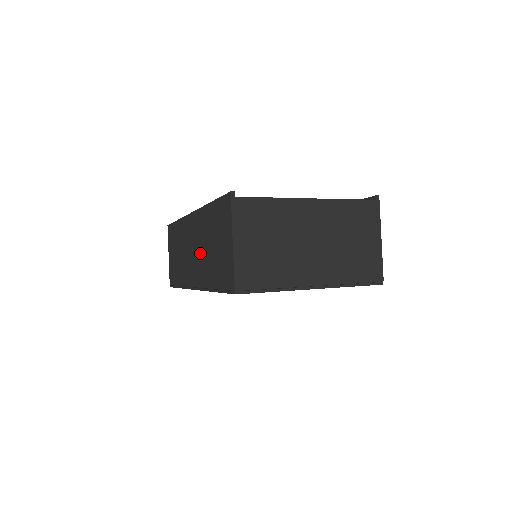
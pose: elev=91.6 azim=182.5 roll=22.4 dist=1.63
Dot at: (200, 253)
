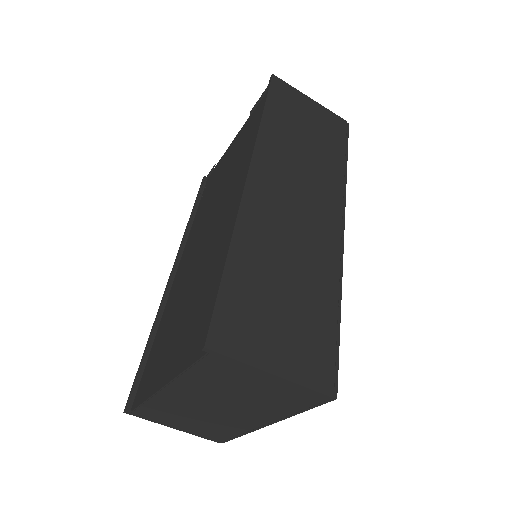
Dot at: occluded
